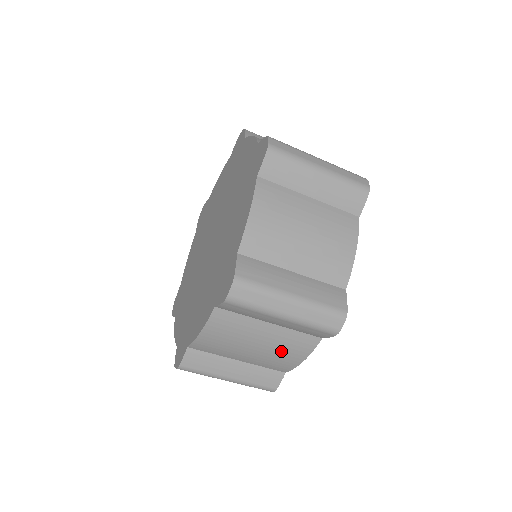
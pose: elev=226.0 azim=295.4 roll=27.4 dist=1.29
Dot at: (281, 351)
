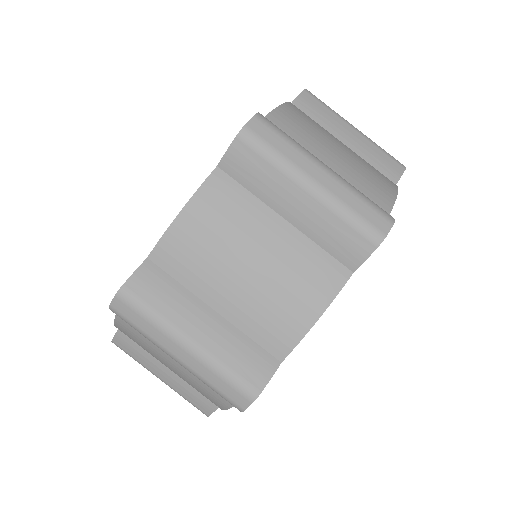
Dot at: (368, 169)
